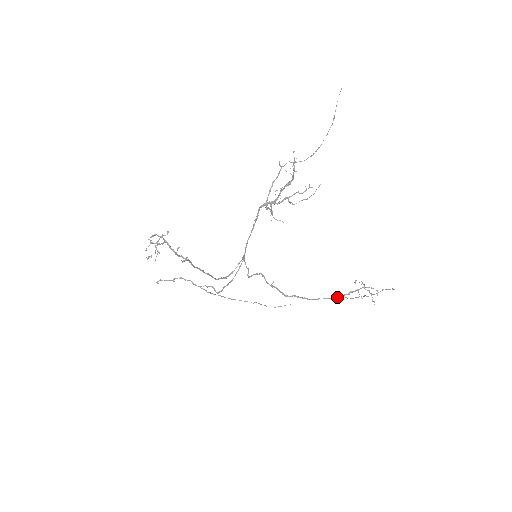
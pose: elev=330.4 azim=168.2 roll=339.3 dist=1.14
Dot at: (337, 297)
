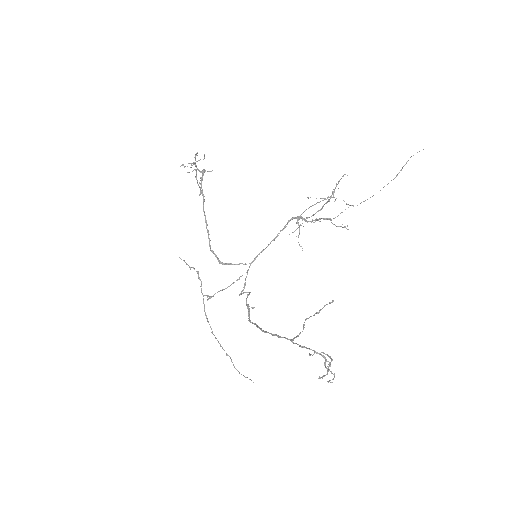
Dot at: occluded
